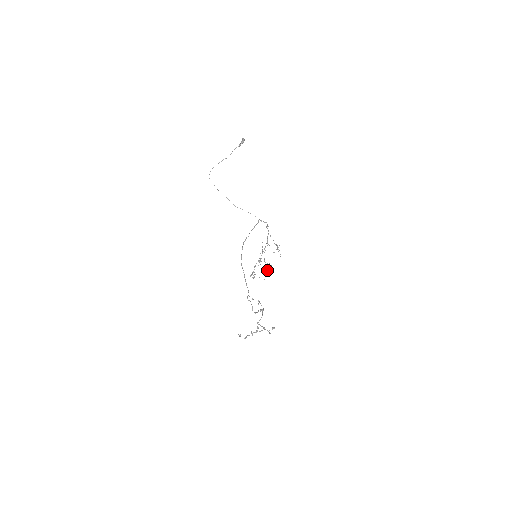
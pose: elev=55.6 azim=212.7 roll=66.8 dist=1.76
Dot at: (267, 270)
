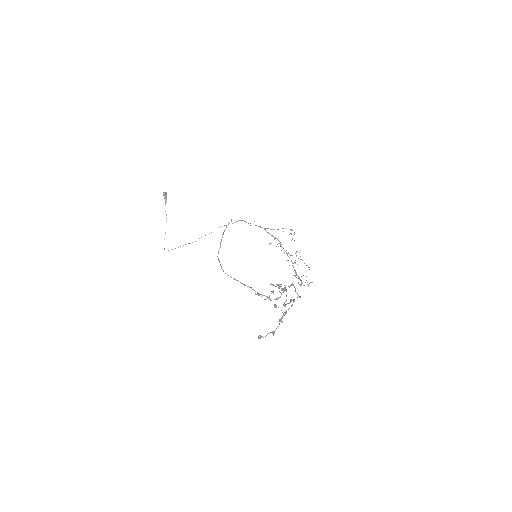
Dot at: (302, 260)
